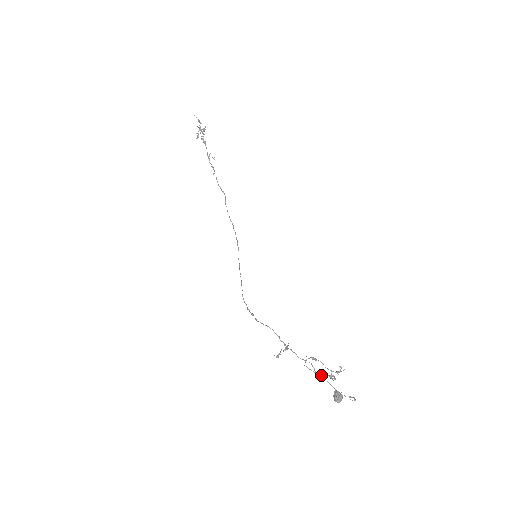
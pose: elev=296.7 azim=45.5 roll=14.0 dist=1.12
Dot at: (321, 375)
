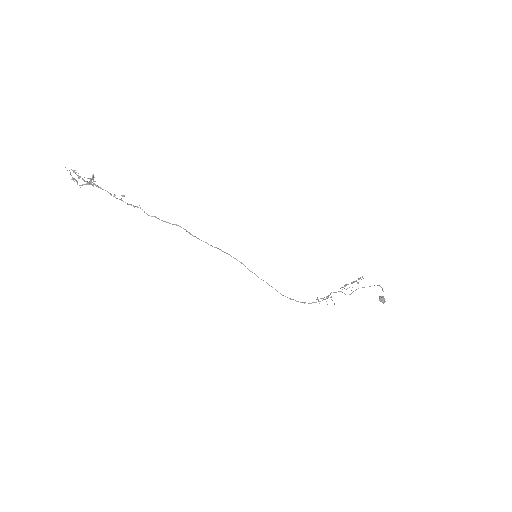
Dot at: occluded
